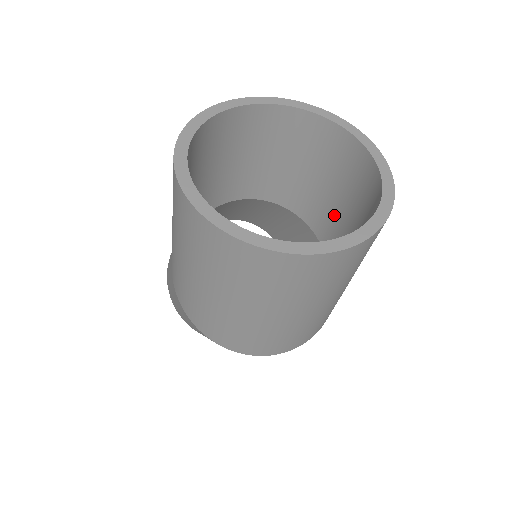
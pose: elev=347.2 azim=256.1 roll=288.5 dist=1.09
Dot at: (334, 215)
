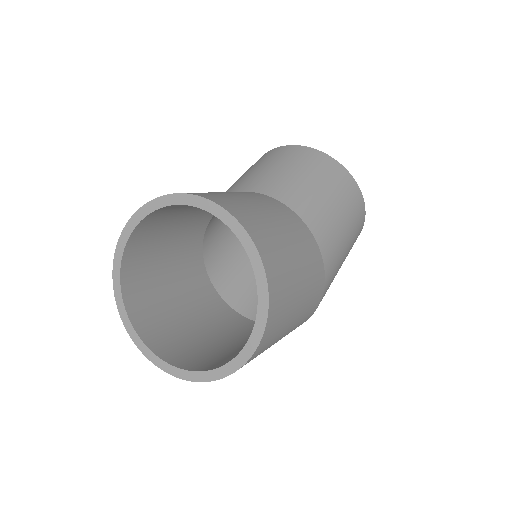
Dot at: occluded
